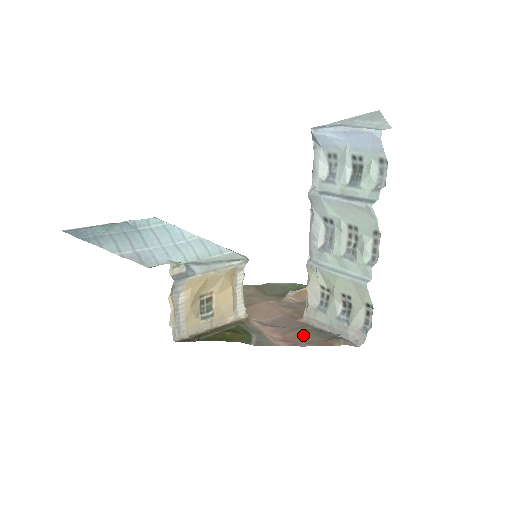
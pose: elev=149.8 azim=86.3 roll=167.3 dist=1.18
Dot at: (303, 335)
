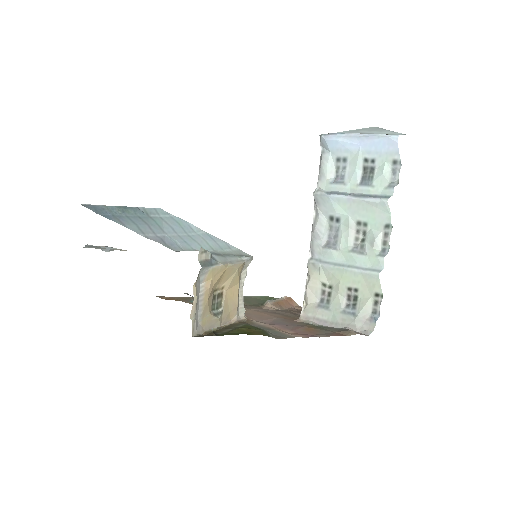
Dot at: (312, 330)
